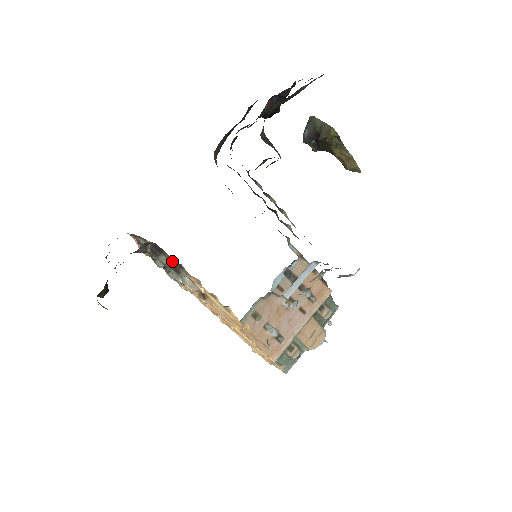
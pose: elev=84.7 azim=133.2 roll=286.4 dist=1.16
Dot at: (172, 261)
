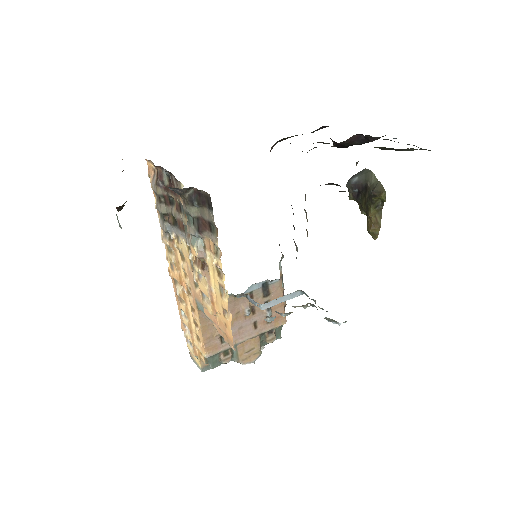
Dot at: (205, 219)
